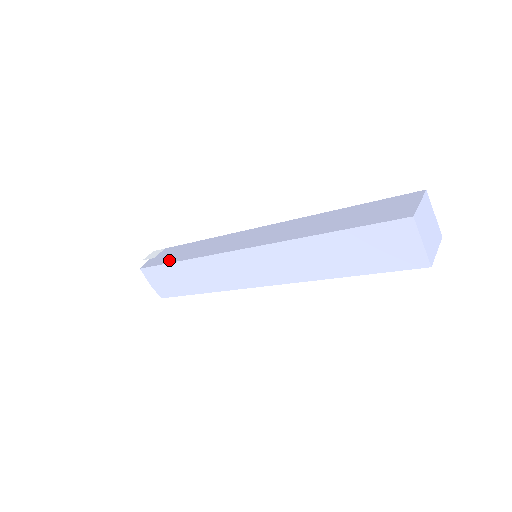
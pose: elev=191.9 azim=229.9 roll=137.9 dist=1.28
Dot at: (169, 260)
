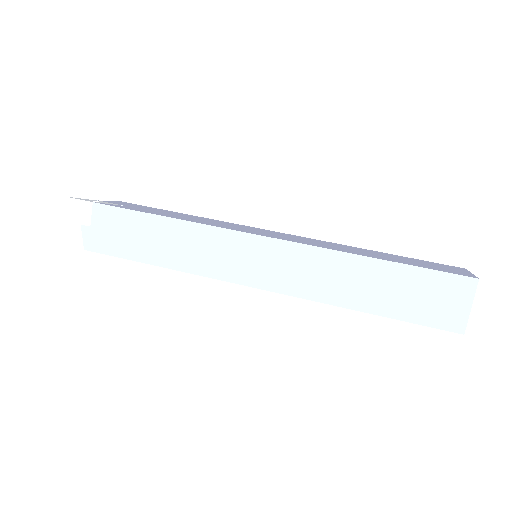
Dot at: (132, 253)
